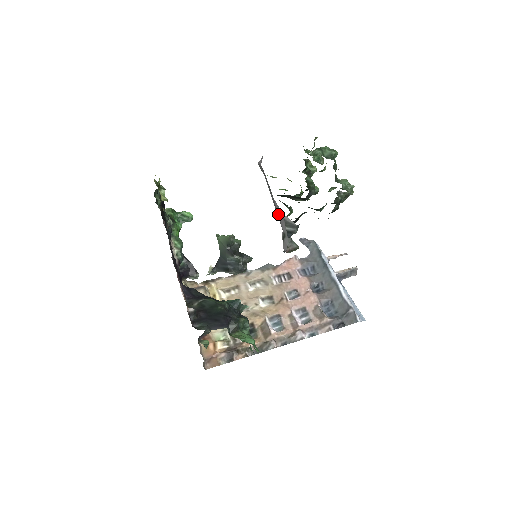
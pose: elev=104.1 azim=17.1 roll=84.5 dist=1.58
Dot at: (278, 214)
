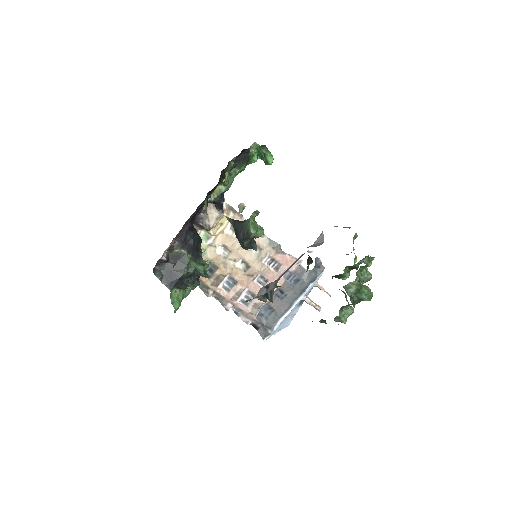
Dot at: (278, 279)
